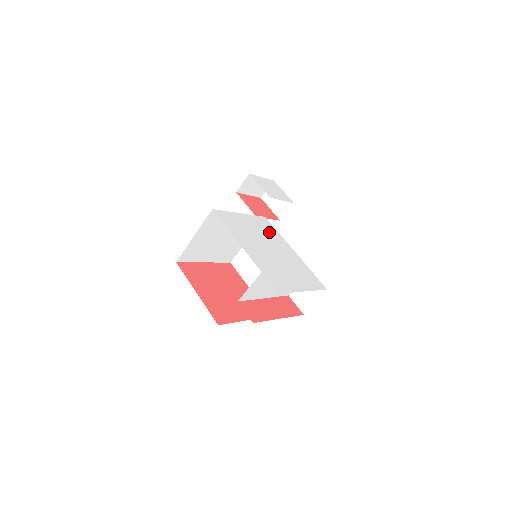
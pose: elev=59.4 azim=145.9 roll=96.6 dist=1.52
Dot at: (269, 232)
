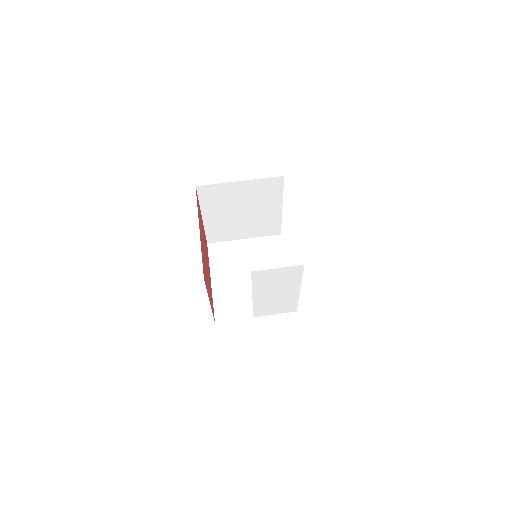
Dot at: occluded
